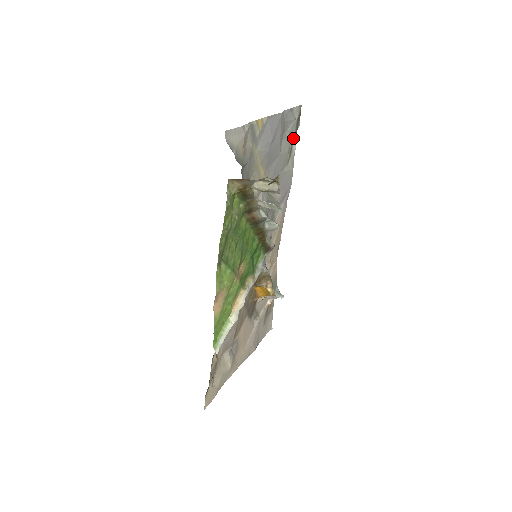
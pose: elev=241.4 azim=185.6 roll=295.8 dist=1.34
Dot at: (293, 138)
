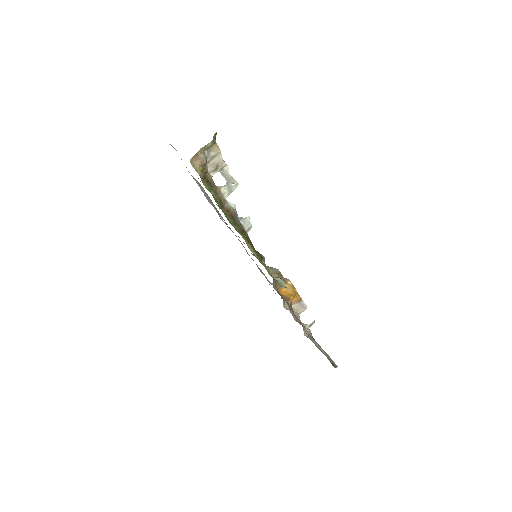
Dot at: (218, 214)
